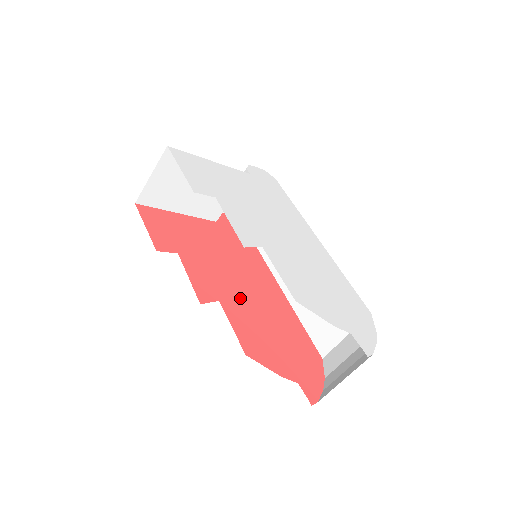
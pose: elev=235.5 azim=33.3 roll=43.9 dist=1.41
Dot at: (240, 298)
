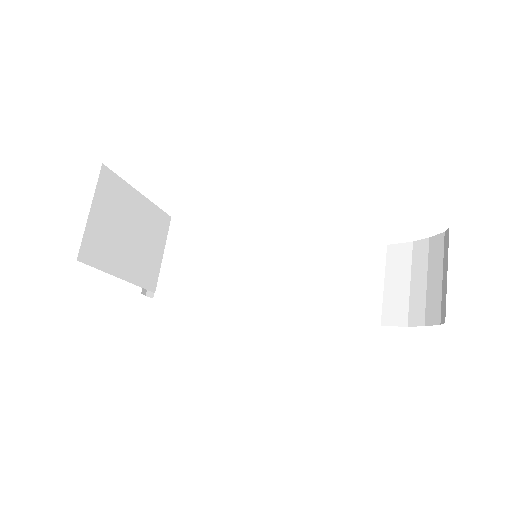
Dot at: occluded
